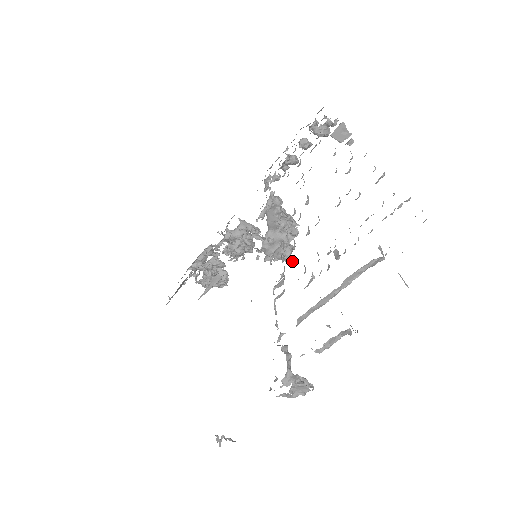
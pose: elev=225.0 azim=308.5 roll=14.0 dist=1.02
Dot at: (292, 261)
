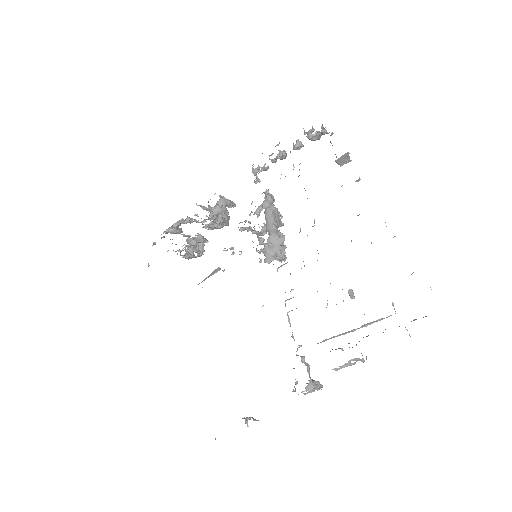
Dot at: (285, 260)
